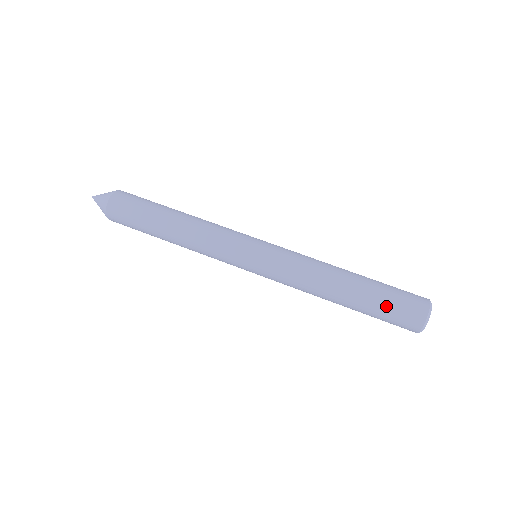
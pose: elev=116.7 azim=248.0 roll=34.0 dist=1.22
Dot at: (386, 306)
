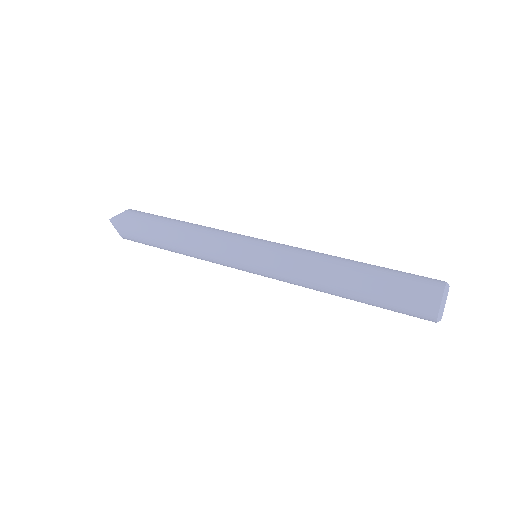
Dot at: (390, 300)
